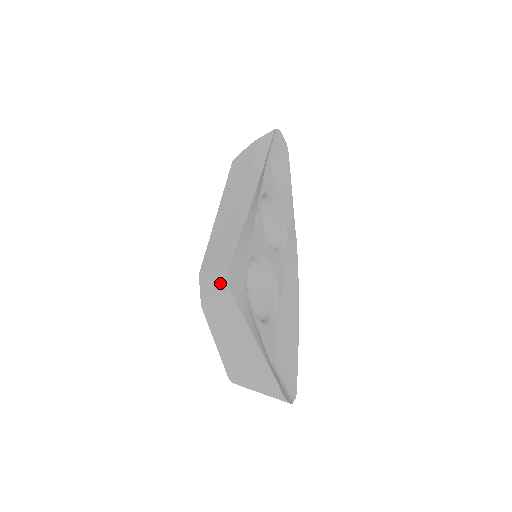
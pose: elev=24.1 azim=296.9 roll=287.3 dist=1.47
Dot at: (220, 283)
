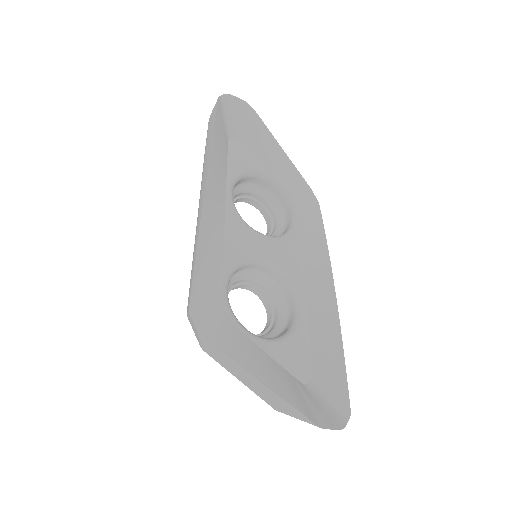
Dot at: (193, 325)
